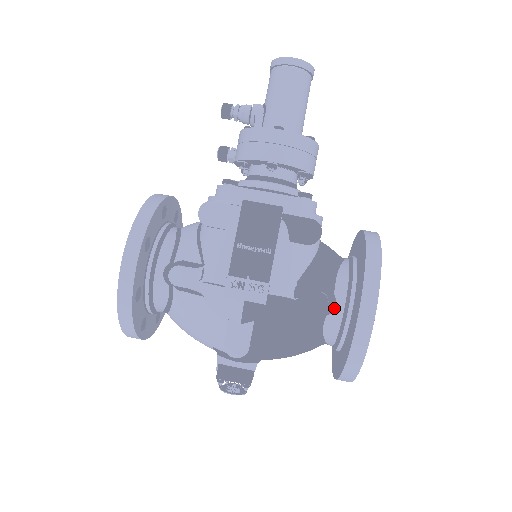
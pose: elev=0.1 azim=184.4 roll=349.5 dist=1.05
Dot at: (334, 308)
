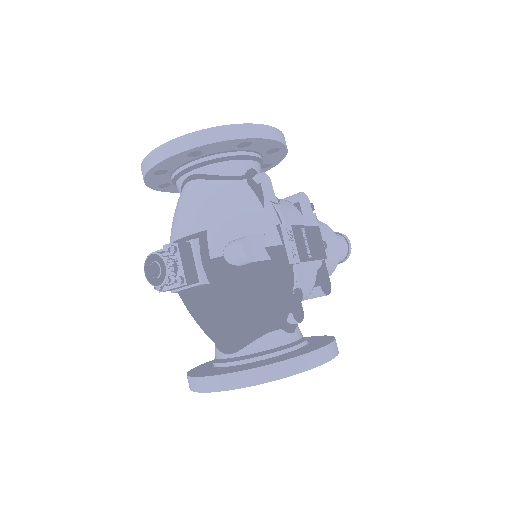
Dot at: (291, 332)
